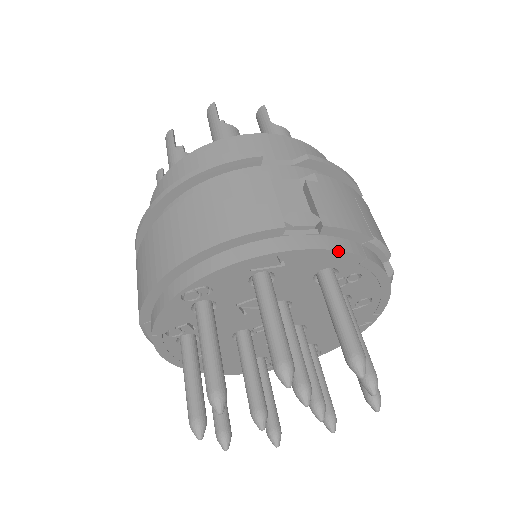
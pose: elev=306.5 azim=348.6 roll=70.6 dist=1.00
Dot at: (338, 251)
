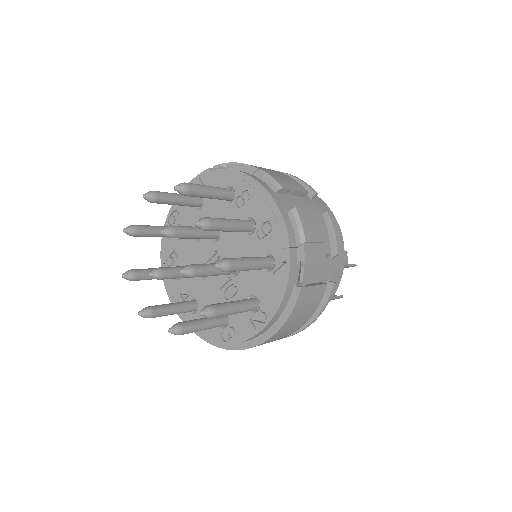
Dot at: (227, 170)
